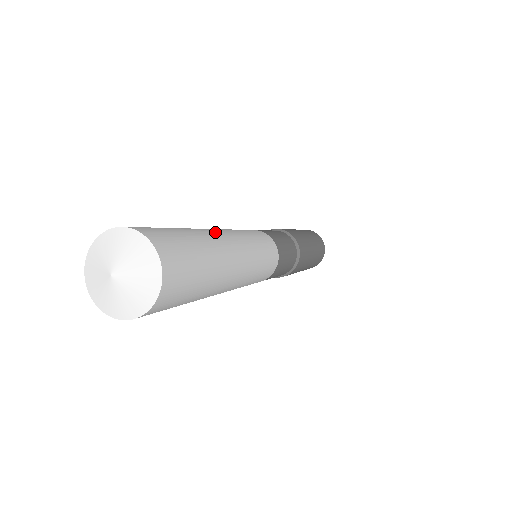
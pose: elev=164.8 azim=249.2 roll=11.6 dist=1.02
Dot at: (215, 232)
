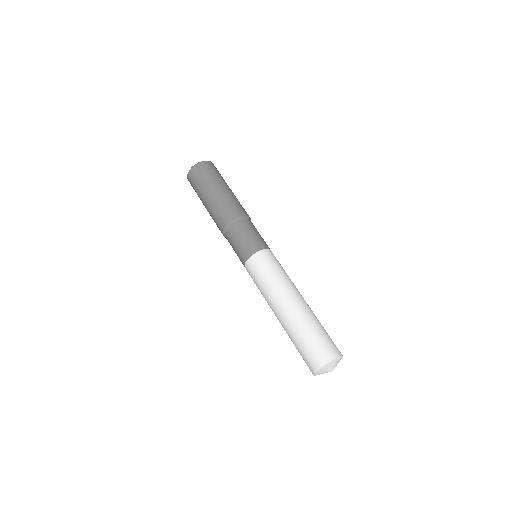
Dot at: (302, 304)
